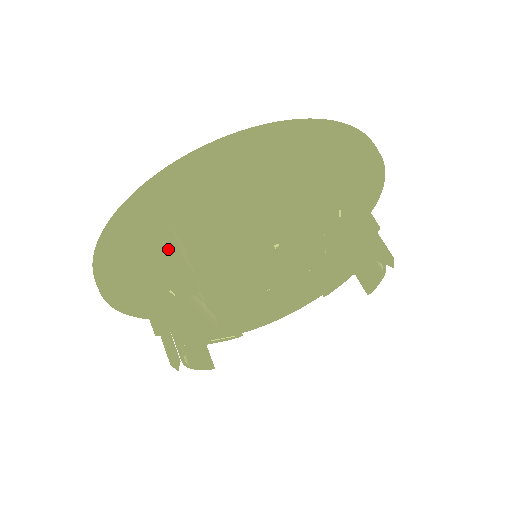
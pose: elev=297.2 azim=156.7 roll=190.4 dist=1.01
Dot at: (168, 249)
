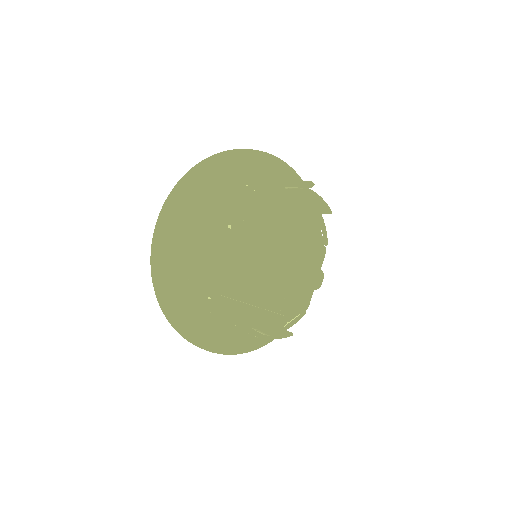
Dot at: (186, 277)
